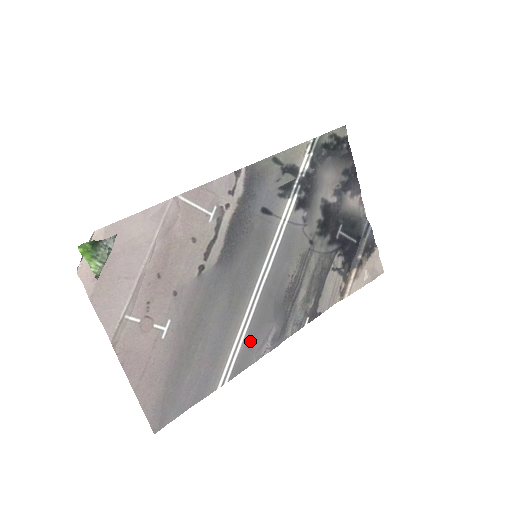
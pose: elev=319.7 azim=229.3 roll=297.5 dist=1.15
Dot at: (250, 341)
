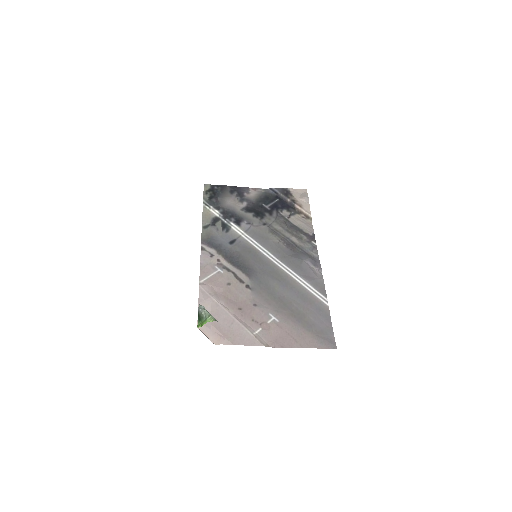
Dot at: (308, 278)
